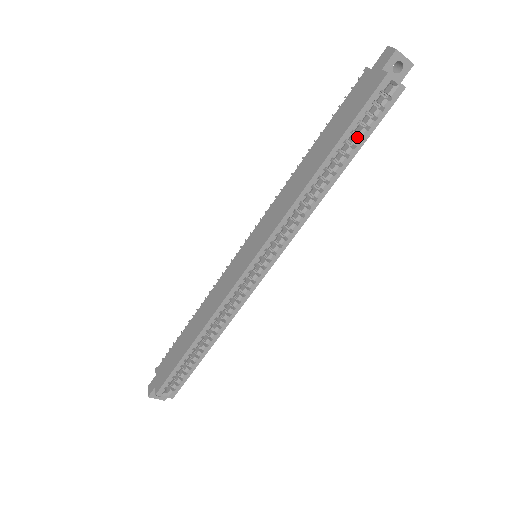
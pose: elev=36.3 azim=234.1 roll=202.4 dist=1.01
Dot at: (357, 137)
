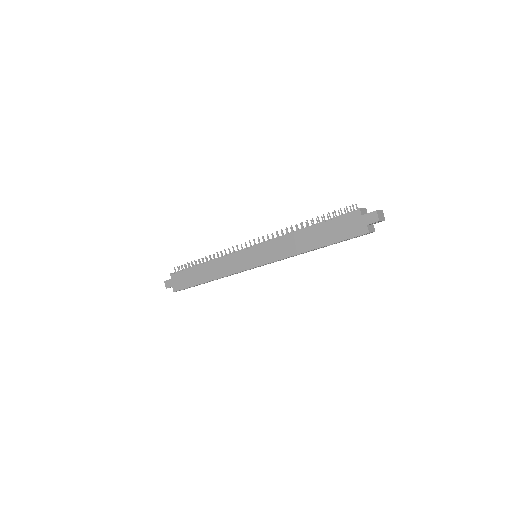
Dot at: occluded
